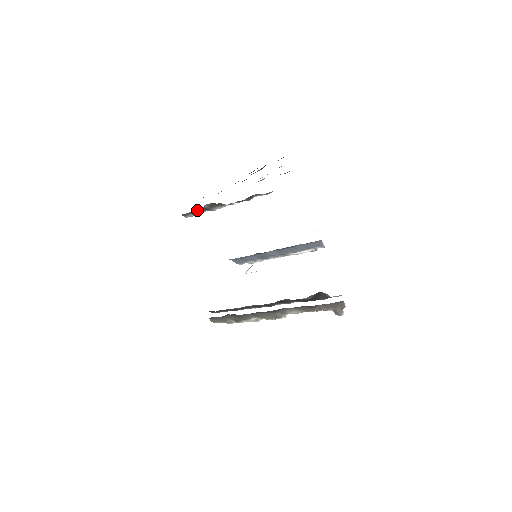
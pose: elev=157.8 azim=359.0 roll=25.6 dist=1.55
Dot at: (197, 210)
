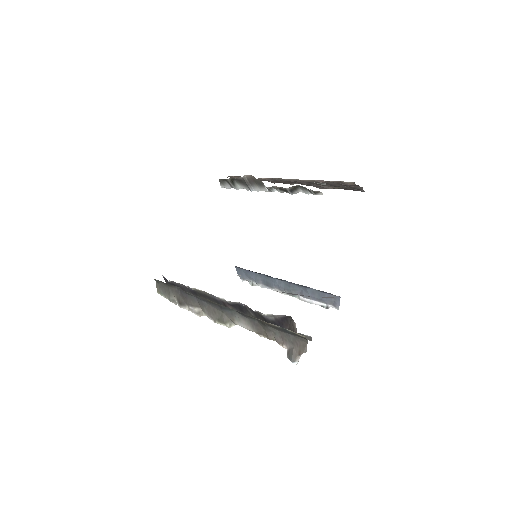
Dot at: (236, 180)
